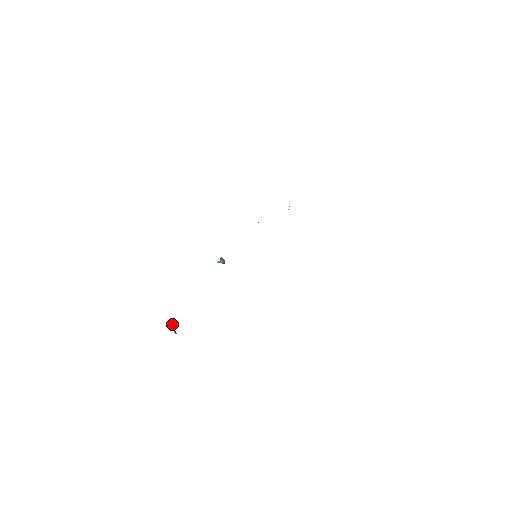
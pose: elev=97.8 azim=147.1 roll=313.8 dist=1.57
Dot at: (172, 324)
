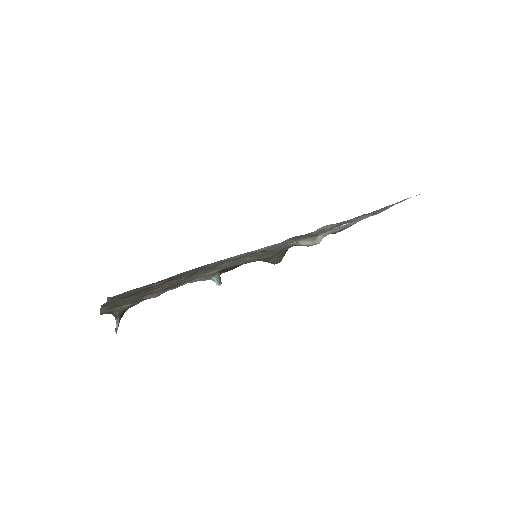
Dot at: (120, 315)
